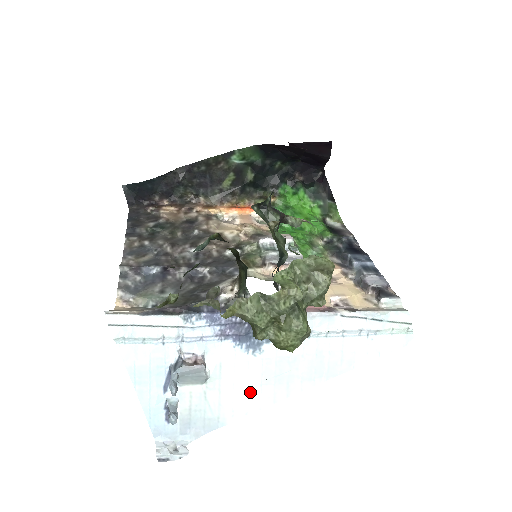
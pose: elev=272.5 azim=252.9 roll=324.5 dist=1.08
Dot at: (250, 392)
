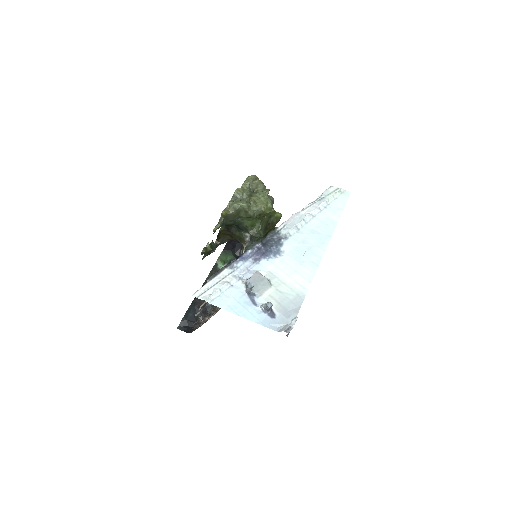
Dot at: (299, 271)
